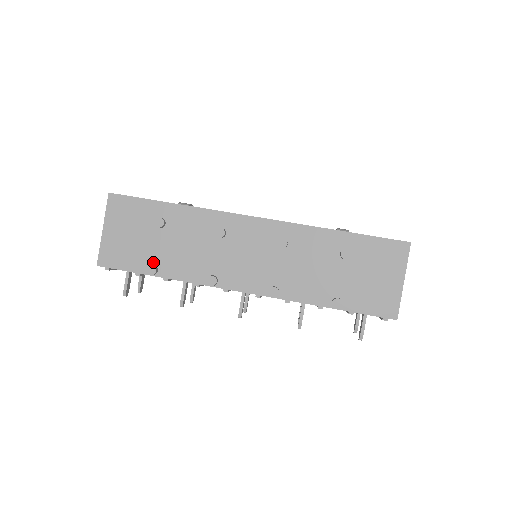
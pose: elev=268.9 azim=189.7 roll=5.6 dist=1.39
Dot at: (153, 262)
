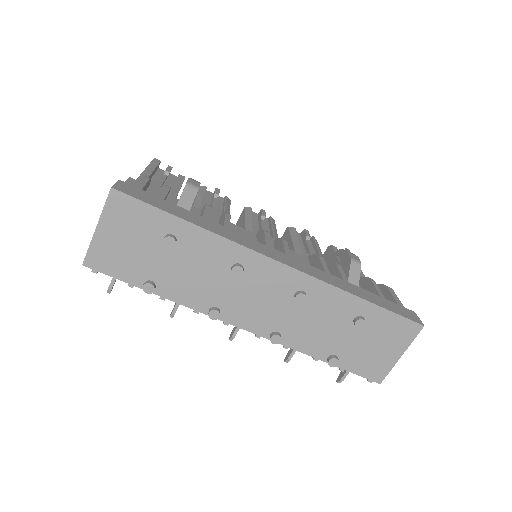
Dot at: (152, 278)
